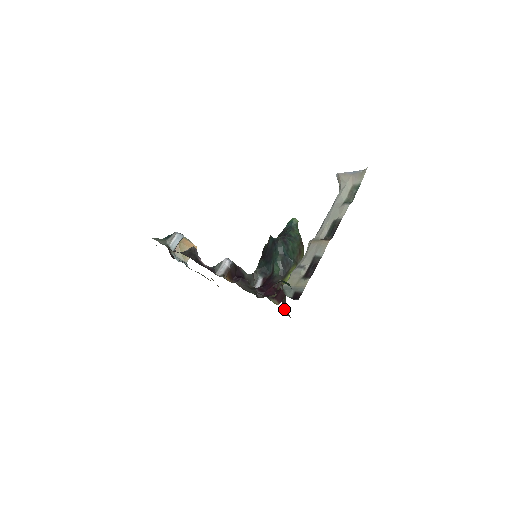
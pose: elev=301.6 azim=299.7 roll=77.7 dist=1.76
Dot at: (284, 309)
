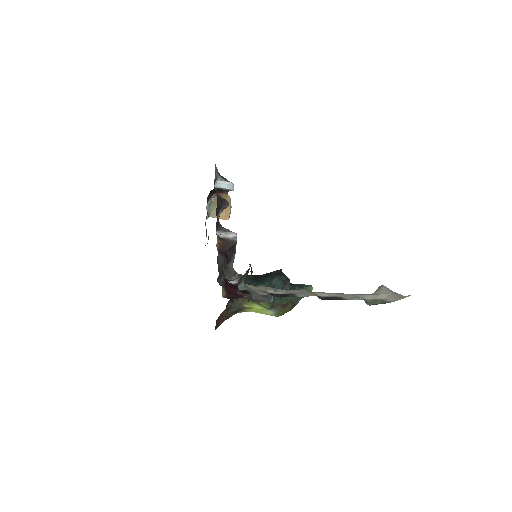
Dot at: (221, 316)
